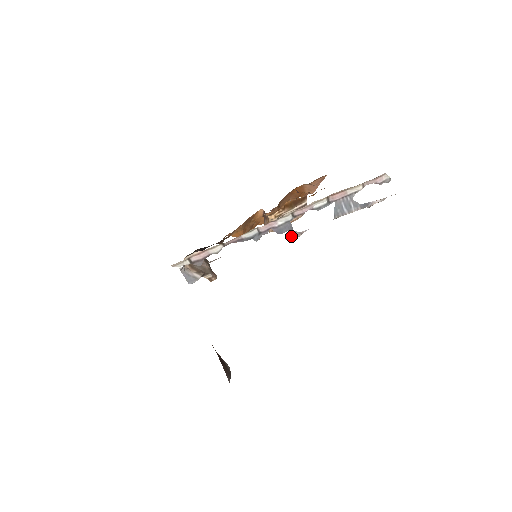
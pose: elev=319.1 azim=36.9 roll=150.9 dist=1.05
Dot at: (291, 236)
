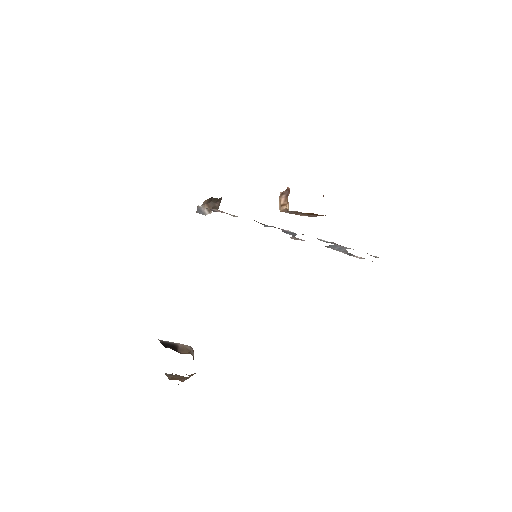
Dot at: occluded
